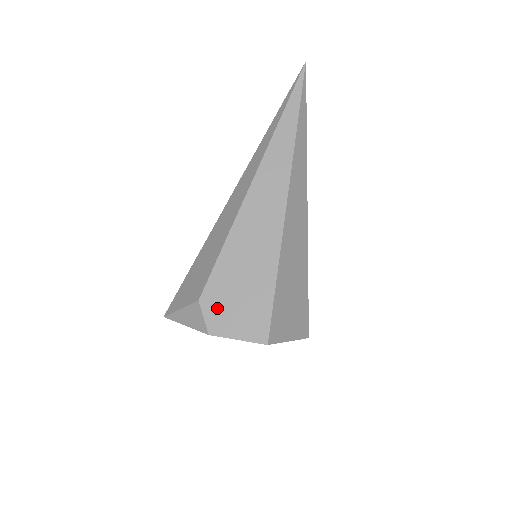
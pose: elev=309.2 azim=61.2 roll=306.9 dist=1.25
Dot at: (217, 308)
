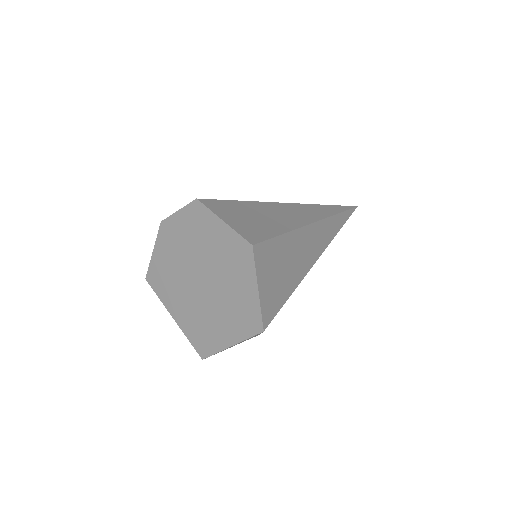
Dot at: occluded
